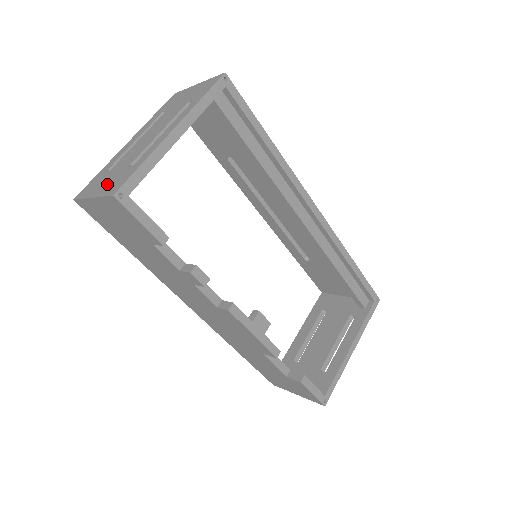
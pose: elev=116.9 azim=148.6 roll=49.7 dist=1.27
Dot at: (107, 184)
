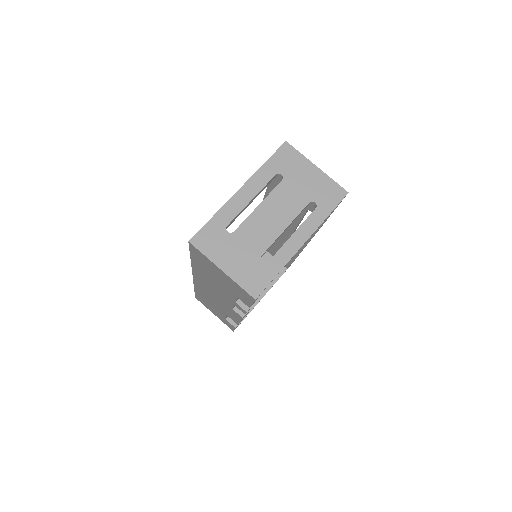
Dot at: (239, 265)
